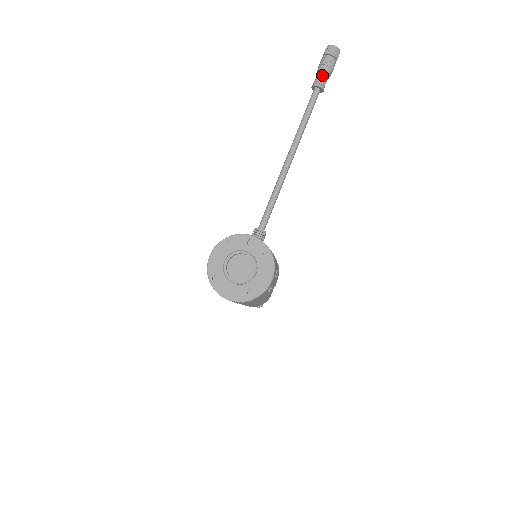
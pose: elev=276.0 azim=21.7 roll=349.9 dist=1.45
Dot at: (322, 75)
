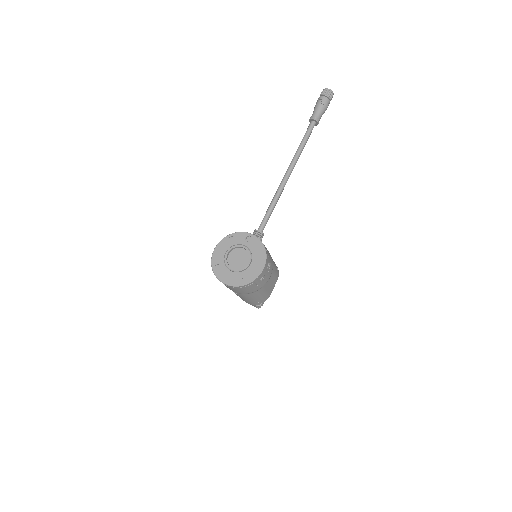
Dot at: (317, 111)
